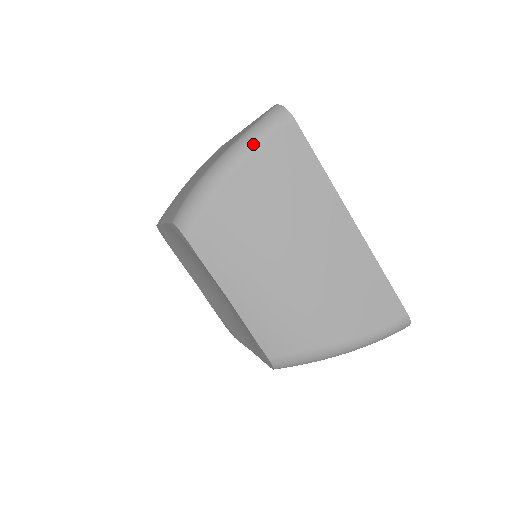
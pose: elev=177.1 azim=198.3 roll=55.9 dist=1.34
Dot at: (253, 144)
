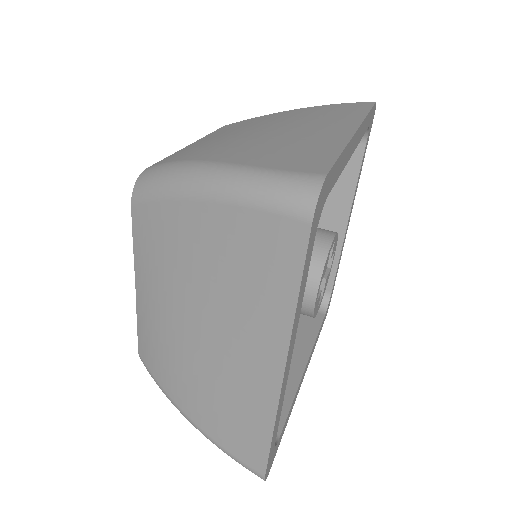
Dot at: (244, 196)
